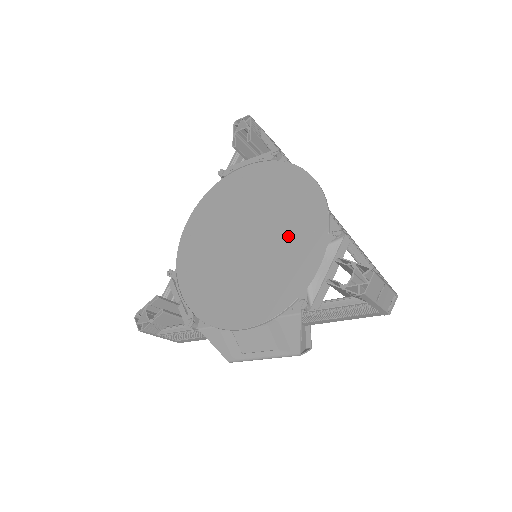
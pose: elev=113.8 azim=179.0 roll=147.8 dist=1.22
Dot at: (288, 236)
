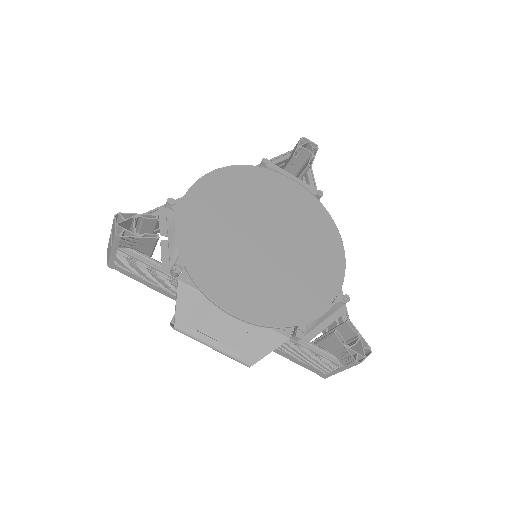
Dot at: (307, 269)
